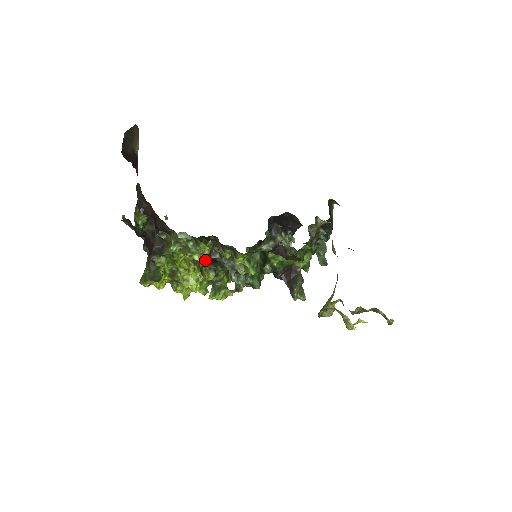
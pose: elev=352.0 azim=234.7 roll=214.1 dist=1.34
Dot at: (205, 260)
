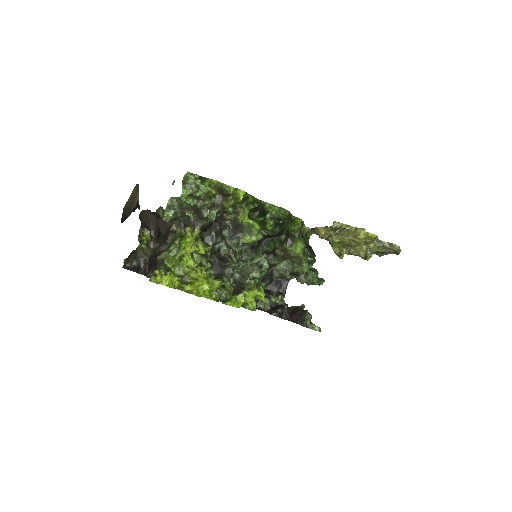
Dot at: (210, 267)
